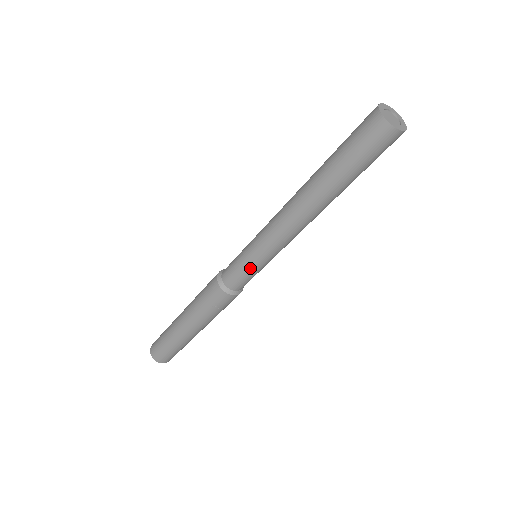
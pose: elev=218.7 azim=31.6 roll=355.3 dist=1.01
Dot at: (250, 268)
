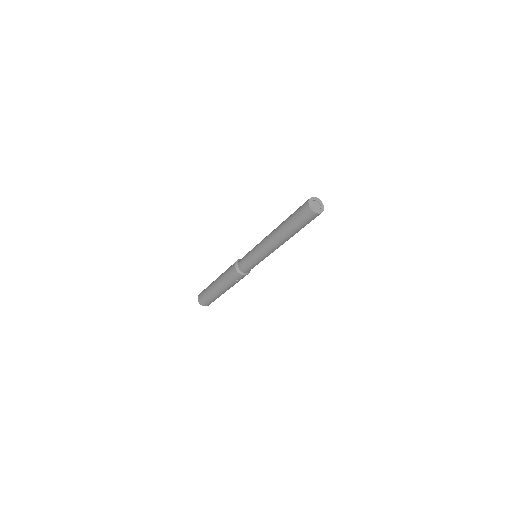
Dot at: (255, 264)
